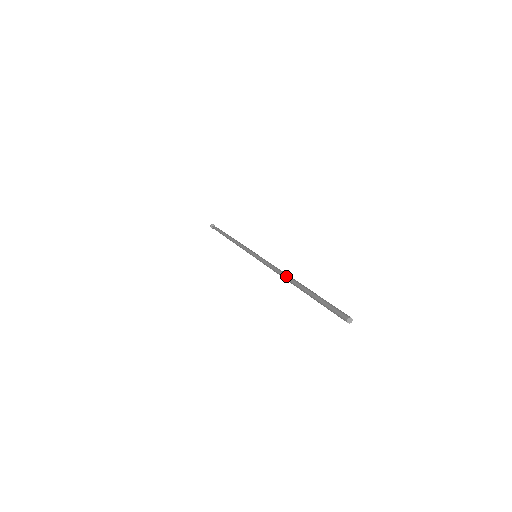
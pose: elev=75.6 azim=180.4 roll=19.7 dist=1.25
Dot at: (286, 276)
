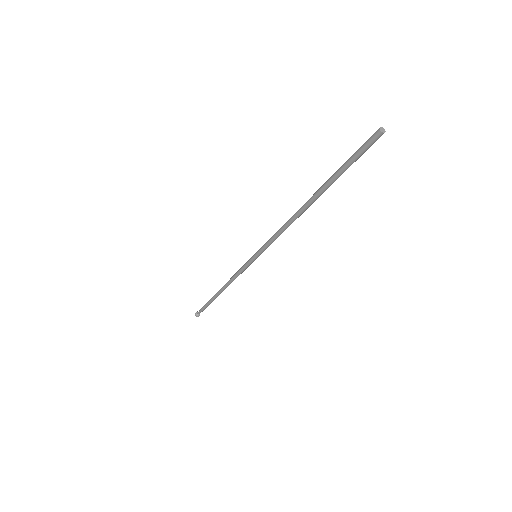
Dot at: (298, 210)
